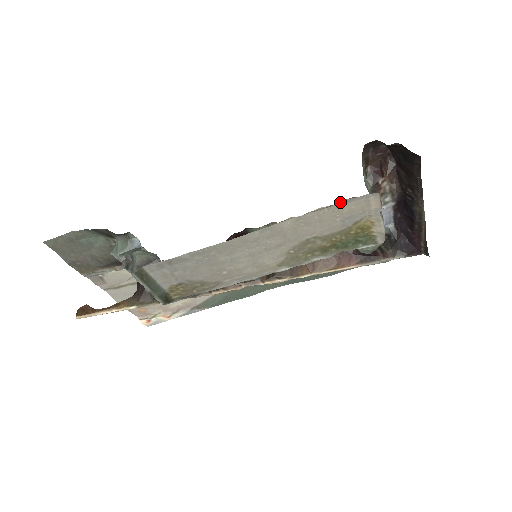
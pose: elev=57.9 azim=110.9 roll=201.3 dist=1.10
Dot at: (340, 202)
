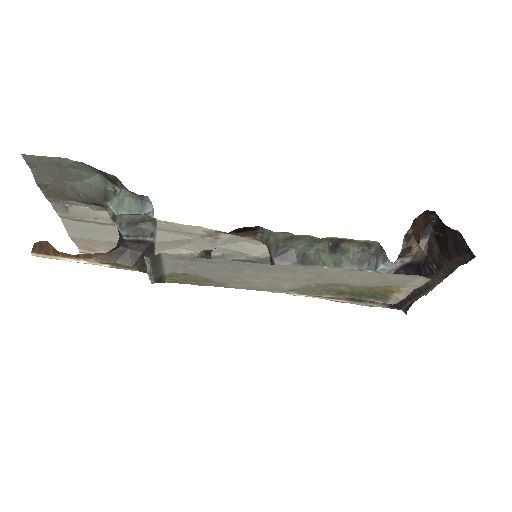
Dot at: (360, 240)
